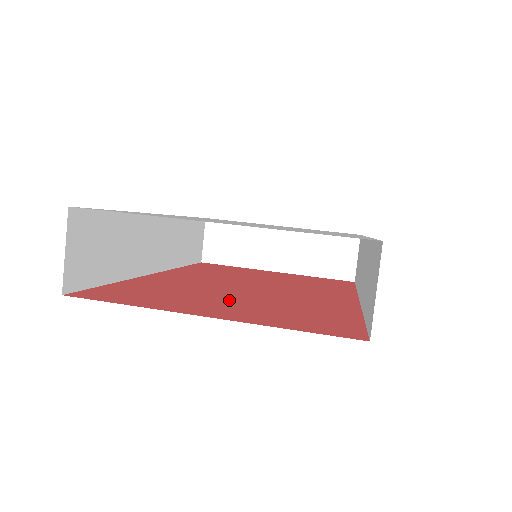
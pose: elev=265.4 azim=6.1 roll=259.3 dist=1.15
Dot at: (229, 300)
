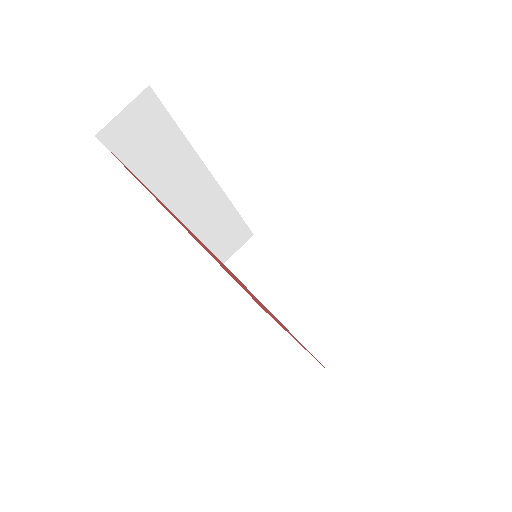
Dot at: occluded
